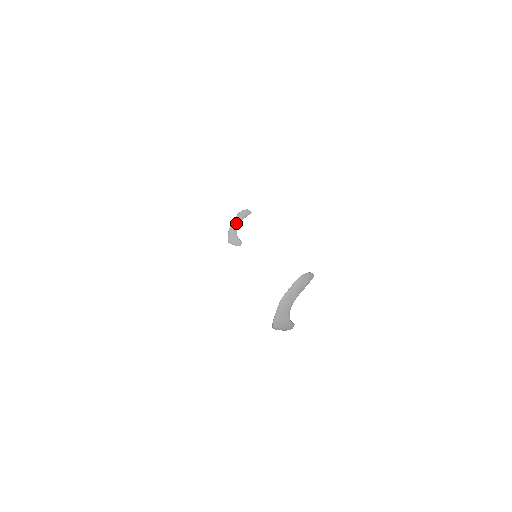
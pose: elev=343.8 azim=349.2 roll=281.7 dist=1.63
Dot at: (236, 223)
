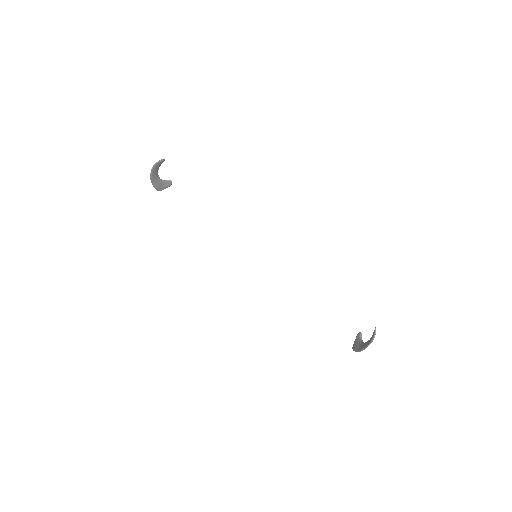
Dot at: (155, 176)
